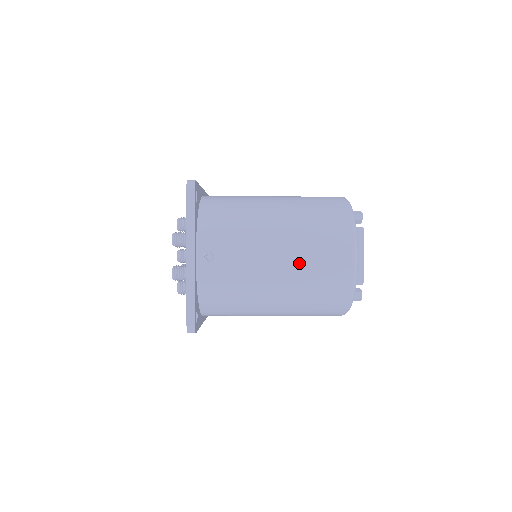
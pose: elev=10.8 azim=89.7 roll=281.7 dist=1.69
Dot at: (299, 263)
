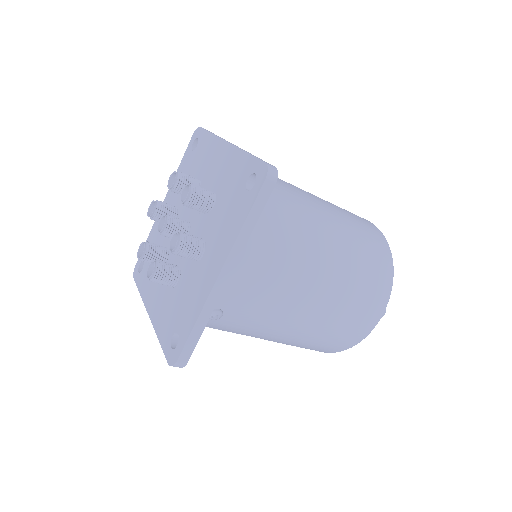
Dot at: (332, 204)
